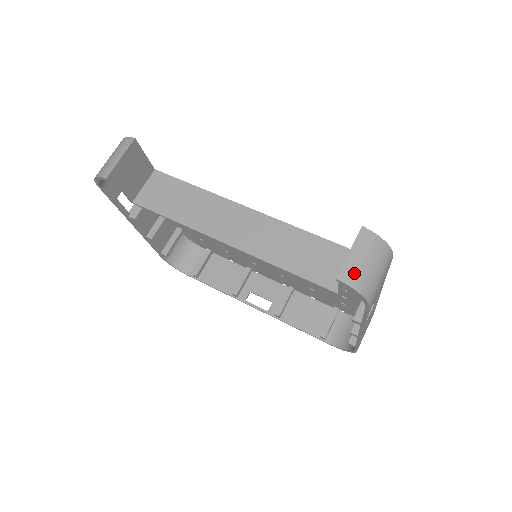
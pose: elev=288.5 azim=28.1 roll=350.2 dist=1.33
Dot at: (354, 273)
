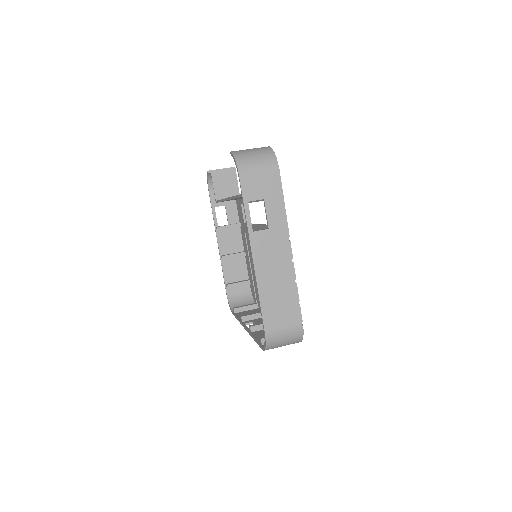
Dot at: (241, 152)
